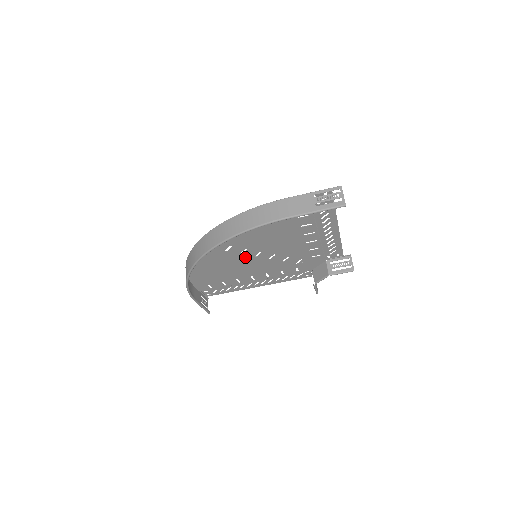
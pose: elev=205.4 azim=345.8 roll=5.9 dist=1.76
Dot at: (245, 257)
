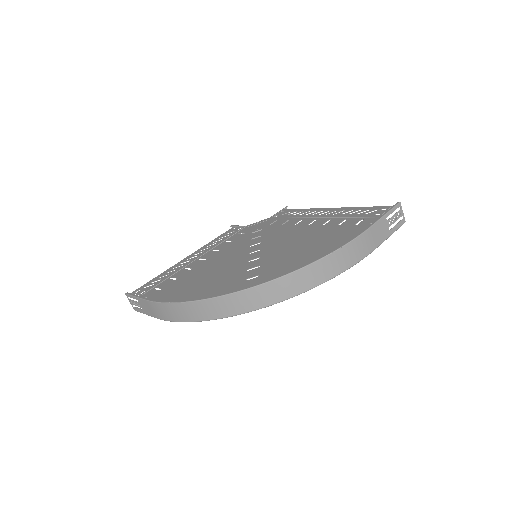
Dot at: (242, 260)
